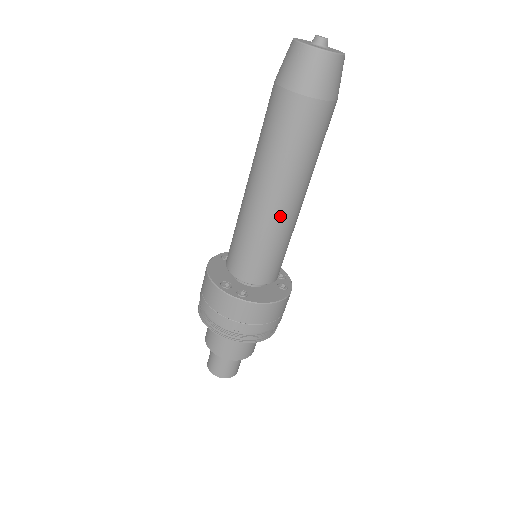
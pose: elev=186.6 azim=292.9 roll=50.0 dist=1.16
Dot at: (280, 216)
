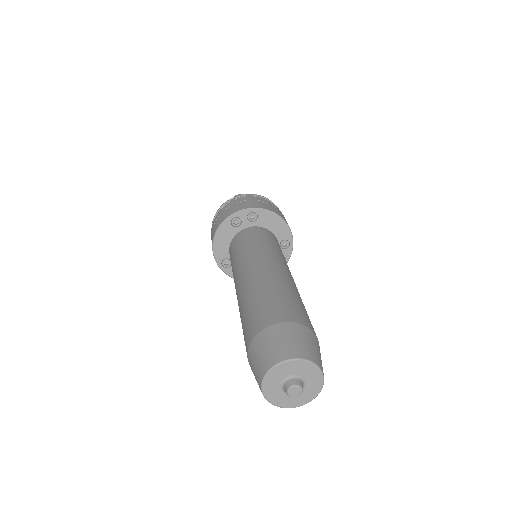
Dot at: occluded
